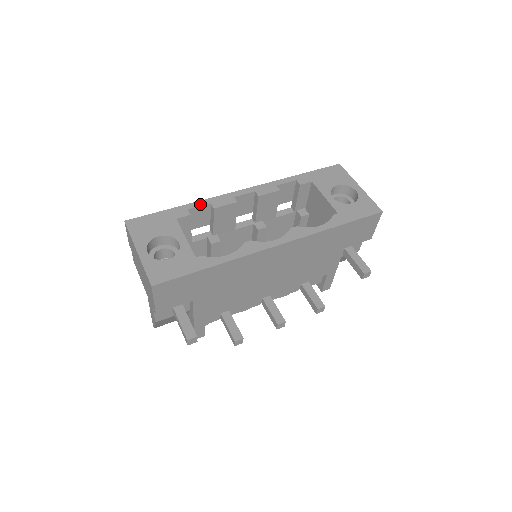
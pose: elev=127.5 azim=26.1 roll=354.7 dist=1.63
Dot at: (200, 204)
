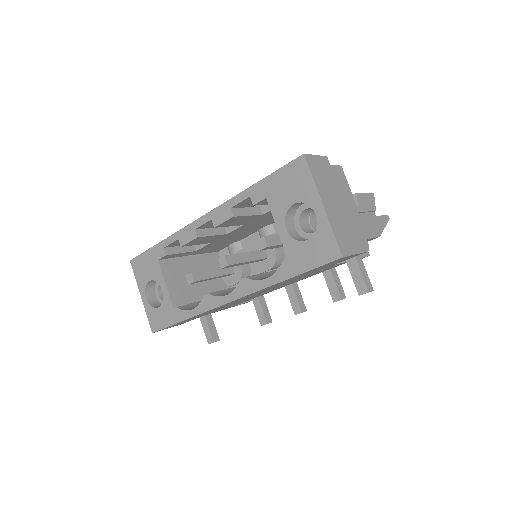
Dot at: (171, 240)
